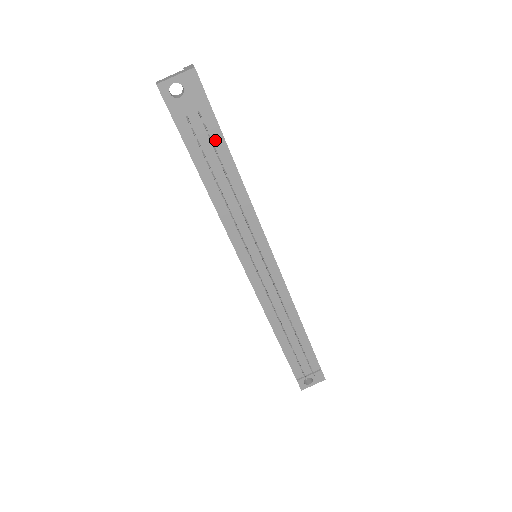
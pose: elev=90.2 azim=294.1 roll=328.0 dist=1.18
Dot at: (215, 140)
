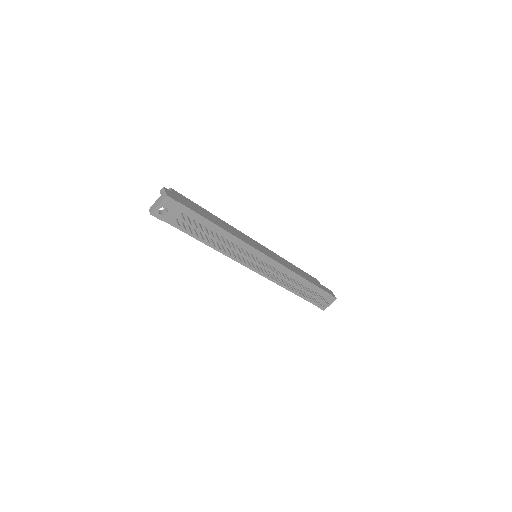
Dot at: (198, 220)
